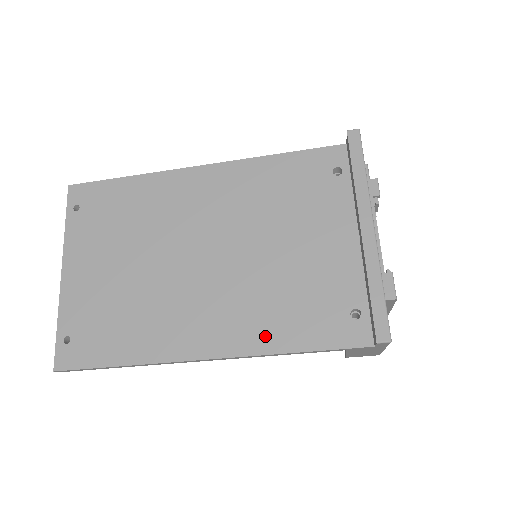
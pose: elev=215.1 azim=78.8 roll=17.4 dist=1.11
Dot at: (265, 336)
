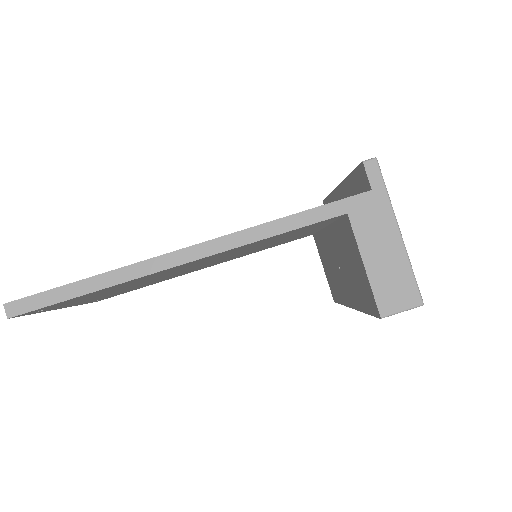
Dot at: occluded
